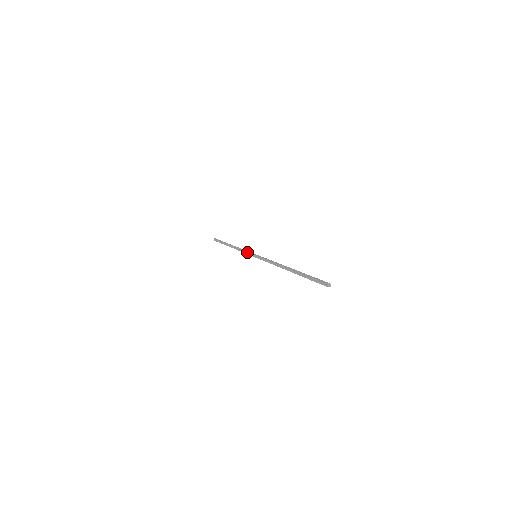
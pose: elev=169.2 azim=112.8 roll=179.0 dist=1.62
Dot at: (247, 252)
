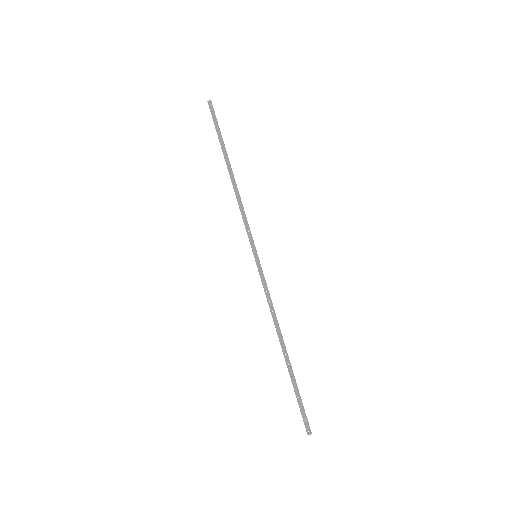
Dot at: (262, 281)
